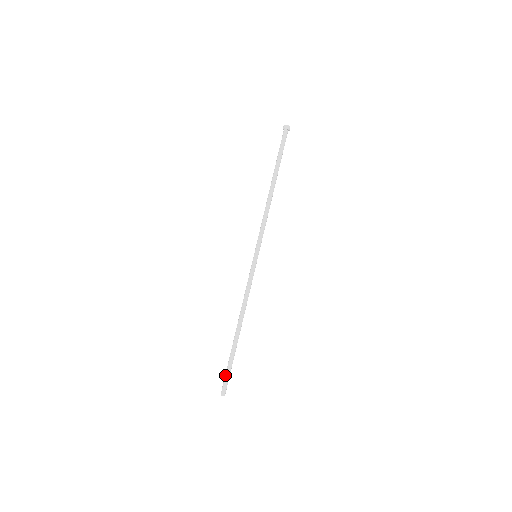
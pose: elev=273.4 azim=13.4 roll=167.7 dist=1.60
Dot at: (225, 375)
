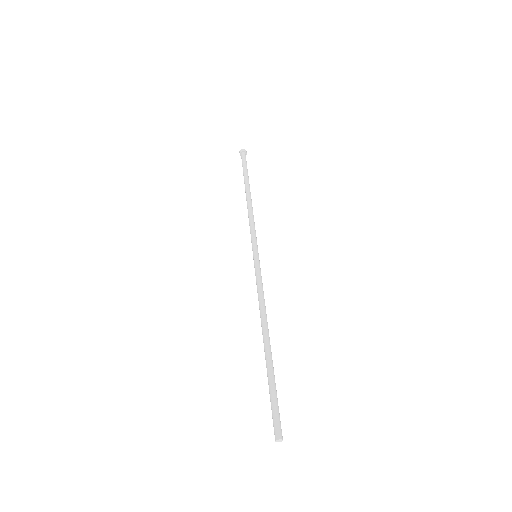
Dot at: (271, 407)
